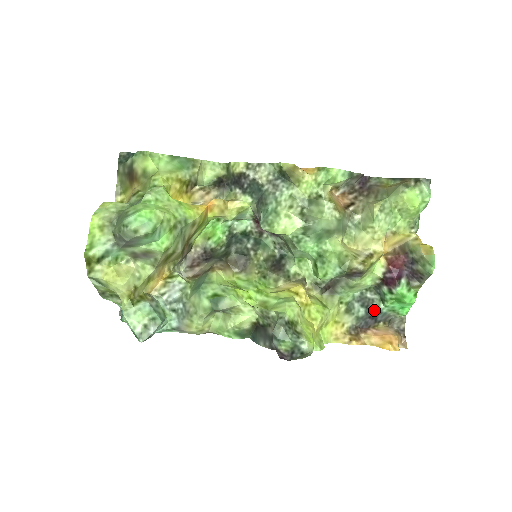
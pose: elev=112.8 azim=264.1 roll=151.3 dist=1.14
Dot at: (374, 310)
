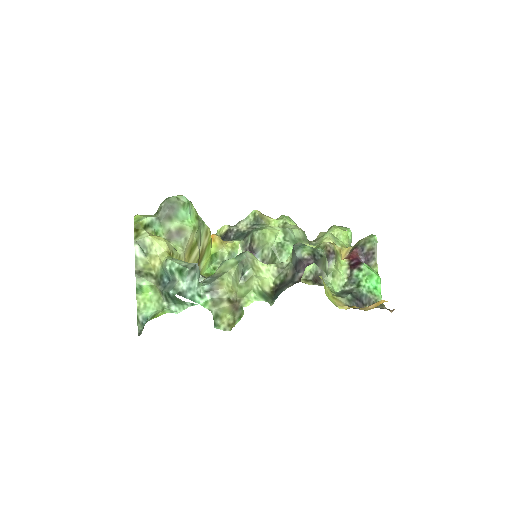
Dot at: (357, 294)
